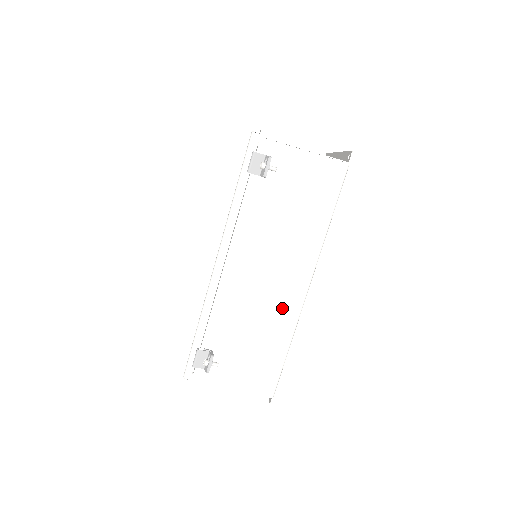
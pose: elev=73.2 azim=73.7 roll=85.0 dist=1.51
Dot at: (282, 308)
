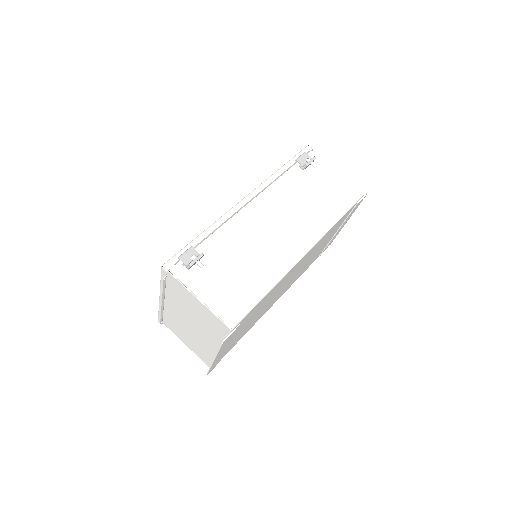
Dot at: (278, 257)
